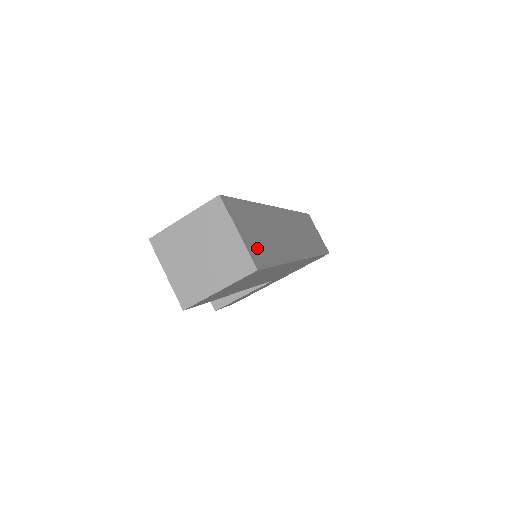
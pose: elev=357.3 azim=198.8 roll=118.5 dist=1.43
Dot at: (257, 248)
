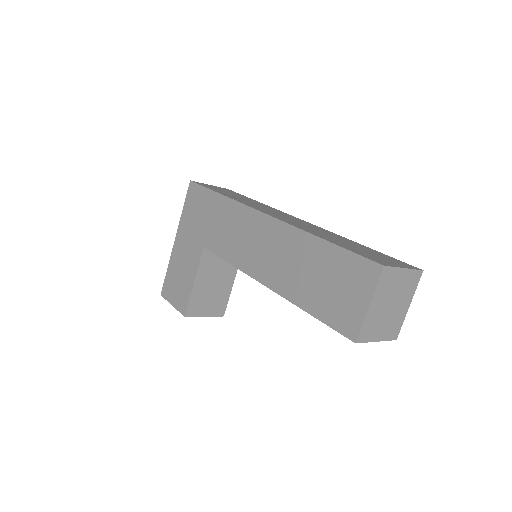
Dot at: (391, 260)
